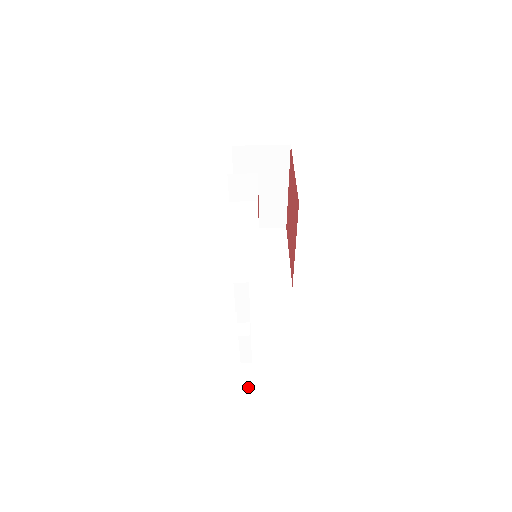
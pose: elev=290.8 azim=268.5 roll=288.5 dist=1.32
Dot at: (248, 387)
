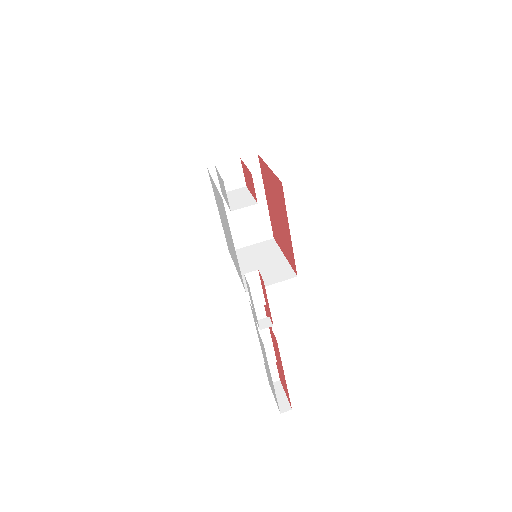
Dot at: (284, 402)
